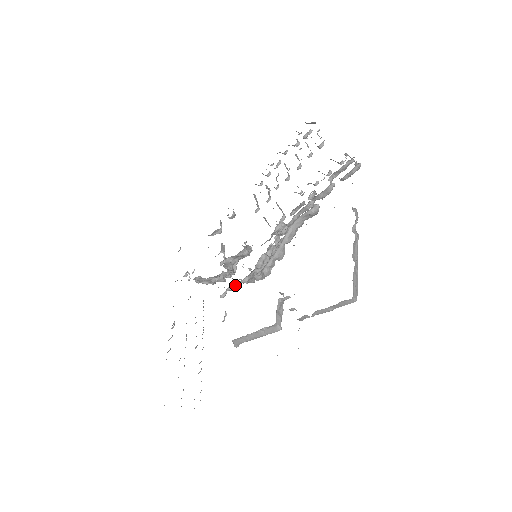
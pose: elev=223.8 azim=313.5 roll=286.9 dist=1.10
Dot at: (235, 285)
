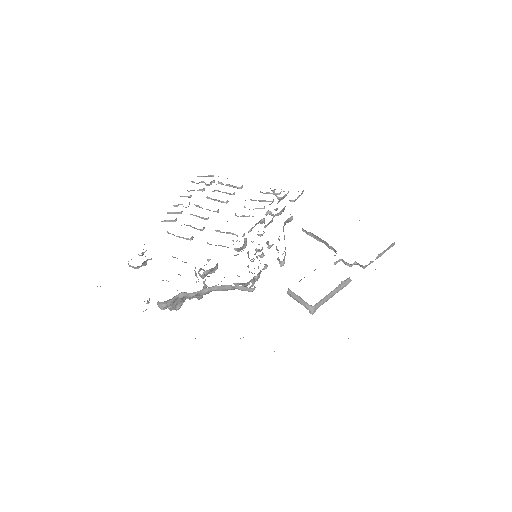
Dot at: (254, 280)
